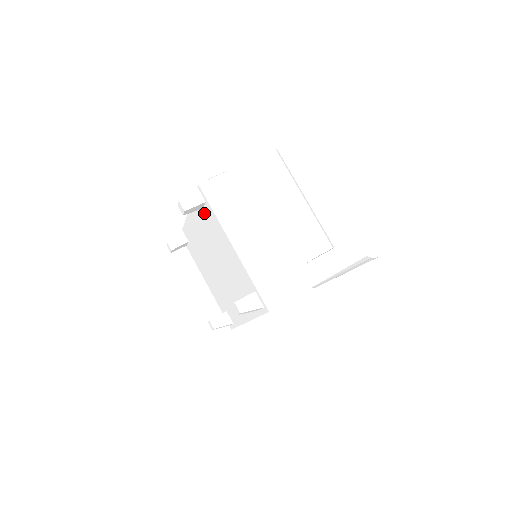
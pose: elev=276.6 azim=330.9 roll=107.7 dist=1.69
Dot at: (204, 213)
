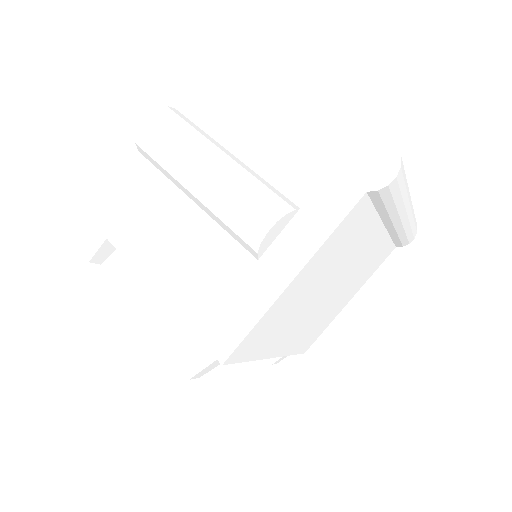
Dot at: occluded
